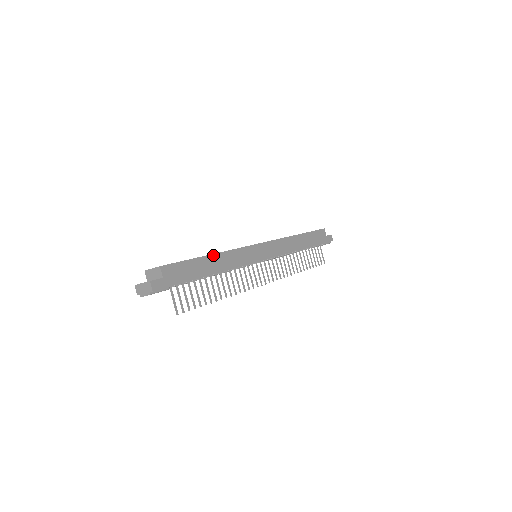
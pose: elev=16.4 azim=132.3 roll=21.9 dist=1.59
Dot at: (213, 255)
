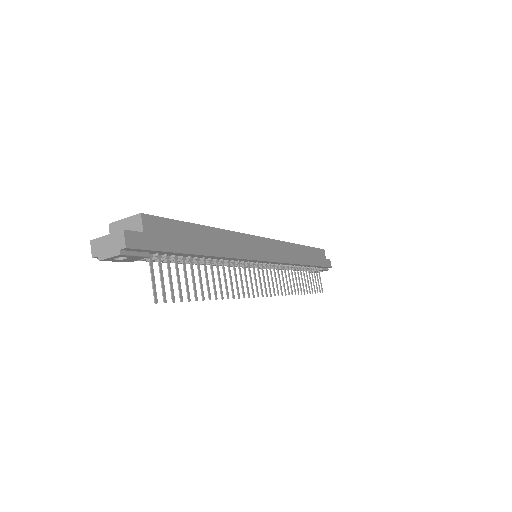
Dot at: (212, 229)
